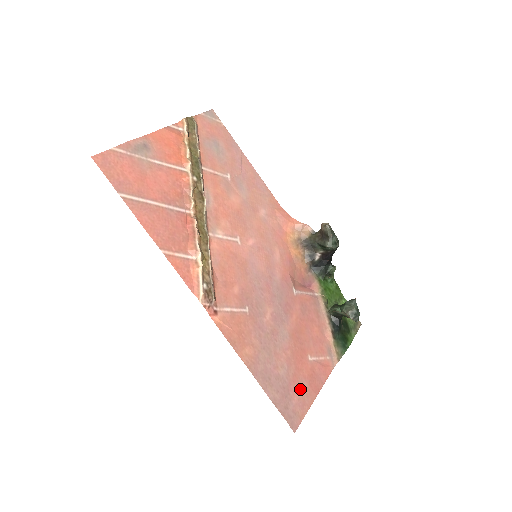
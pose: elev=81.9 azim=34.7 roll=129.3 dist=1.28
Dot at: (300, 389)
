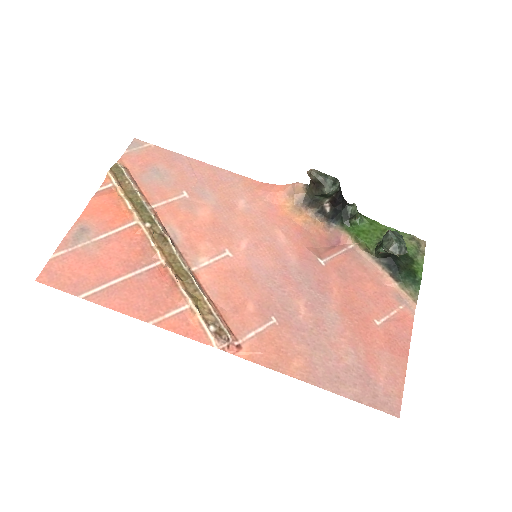
Dot at: (382, 365)
